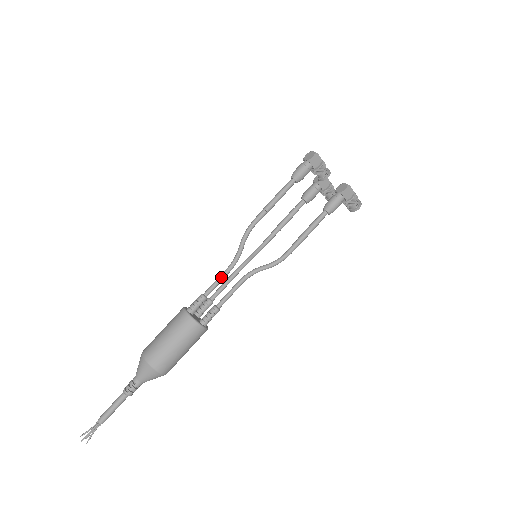
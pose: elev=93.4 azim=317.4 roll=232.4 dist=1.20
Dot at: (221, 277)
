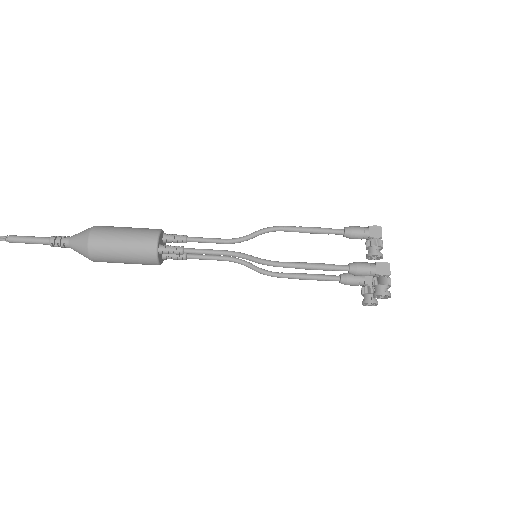
Dot at: (214, 238)
